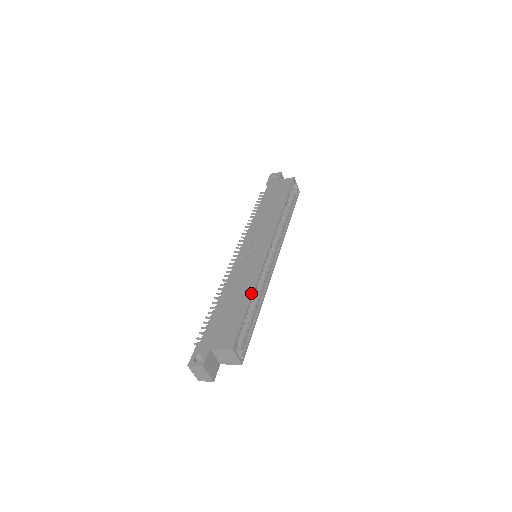
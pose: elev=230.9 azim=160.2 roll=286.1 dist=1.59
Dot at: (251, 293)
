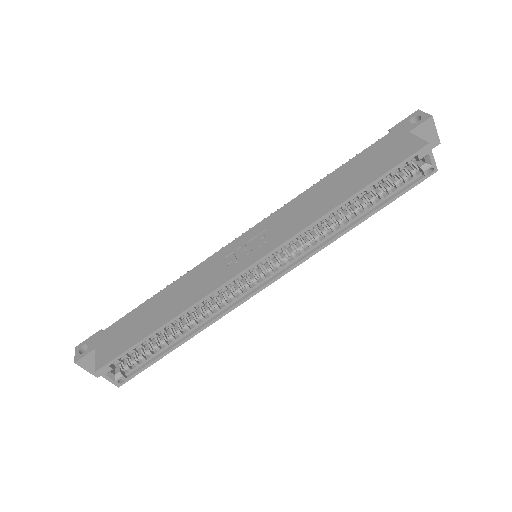
Dot at: (172, 317)
